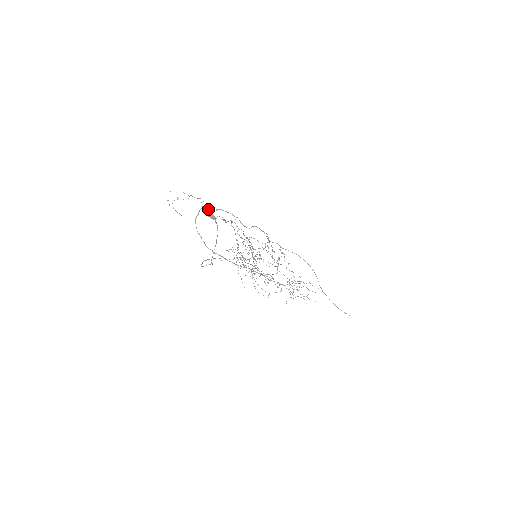
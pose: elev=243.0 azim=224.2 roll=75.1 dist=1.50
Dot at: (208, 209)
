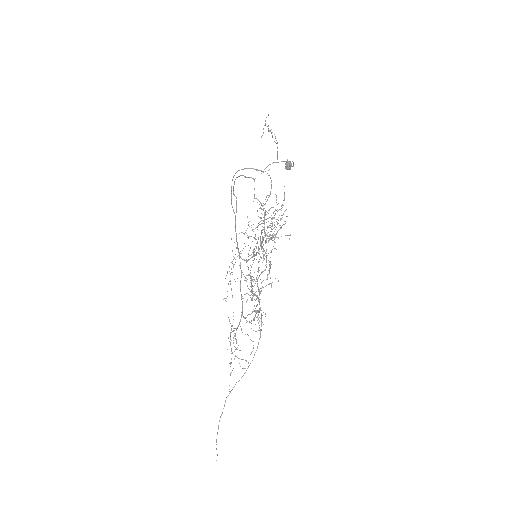
Dot at: occluded
